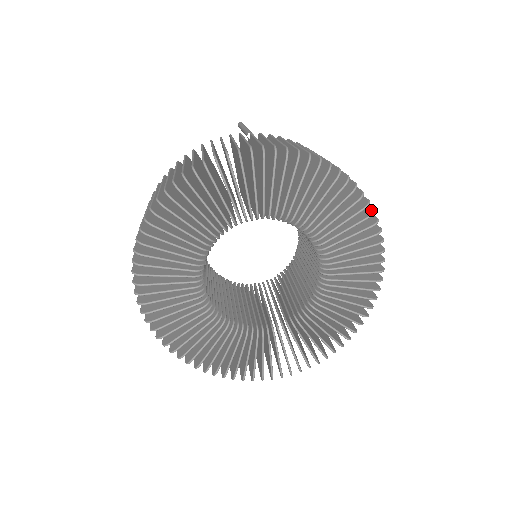
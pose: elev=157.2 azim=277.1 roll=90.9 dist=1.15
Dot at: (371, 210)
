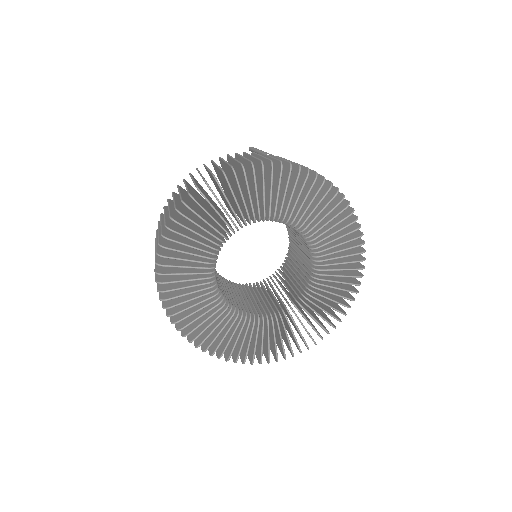
Dot at: (360, 233)
